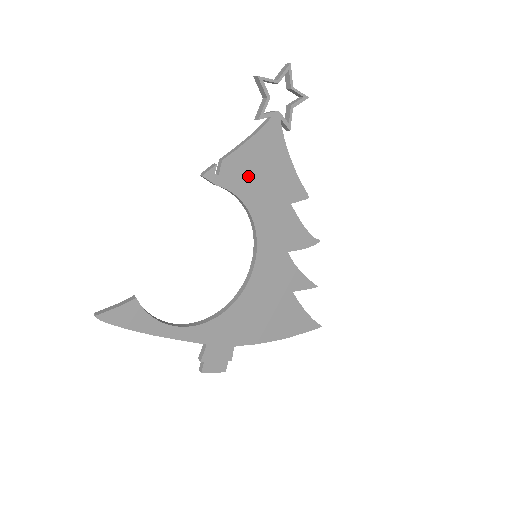
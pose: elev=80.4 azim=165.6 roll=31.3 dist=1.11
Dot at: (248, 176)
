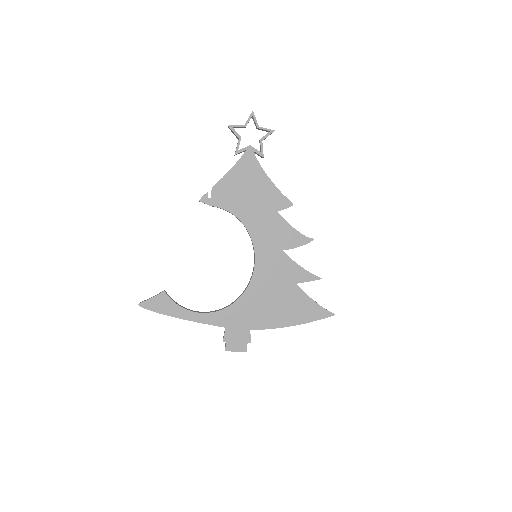
Dot at: (235, 196)
